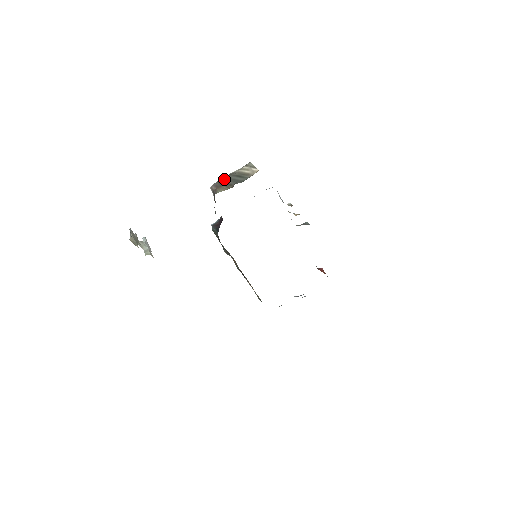
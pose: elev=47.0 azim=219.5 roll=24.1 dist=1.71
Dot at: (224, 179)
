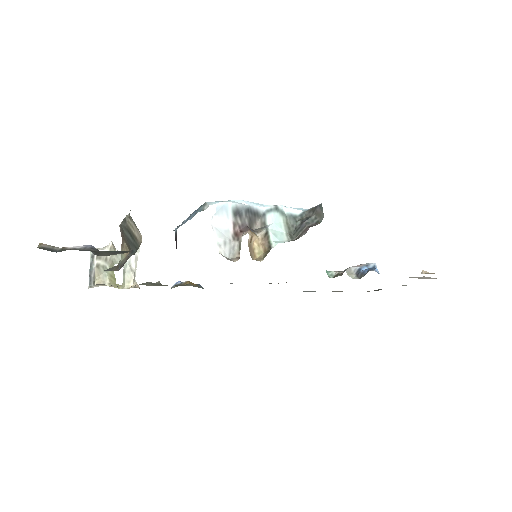
Dot at: (121, 229)
